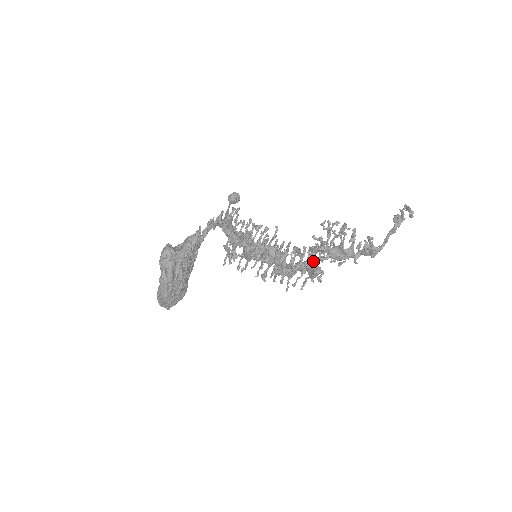
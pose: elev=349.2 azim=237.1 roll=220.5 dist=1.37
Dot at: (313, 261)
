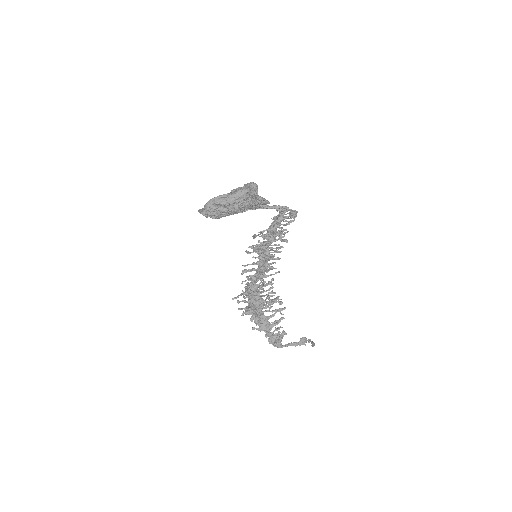
Dot at: (263, 301)
